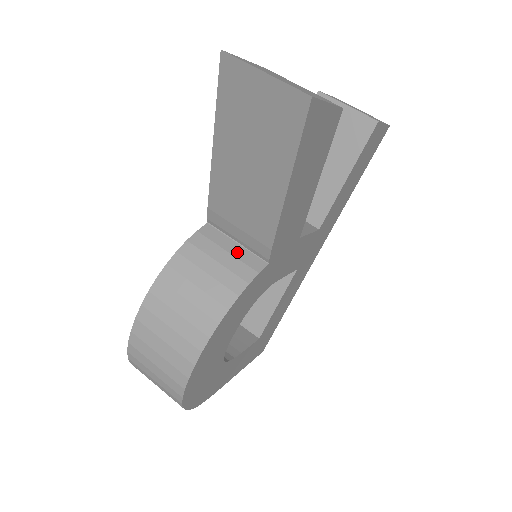
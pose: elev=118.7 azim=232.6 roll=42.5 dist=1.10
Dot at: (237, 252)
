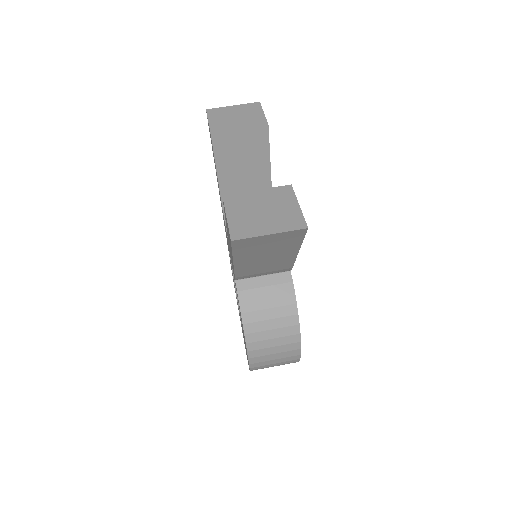
Dot at: (270, 281)
